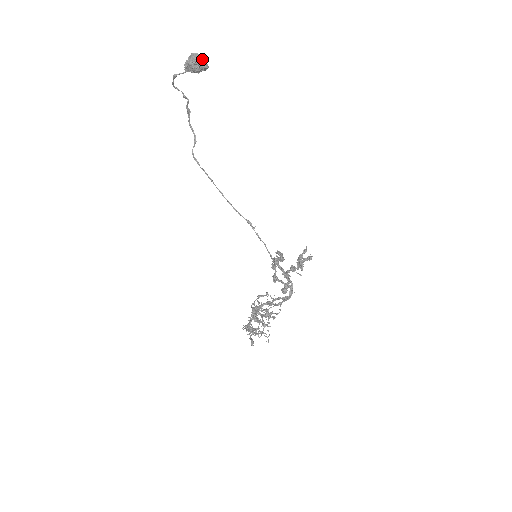
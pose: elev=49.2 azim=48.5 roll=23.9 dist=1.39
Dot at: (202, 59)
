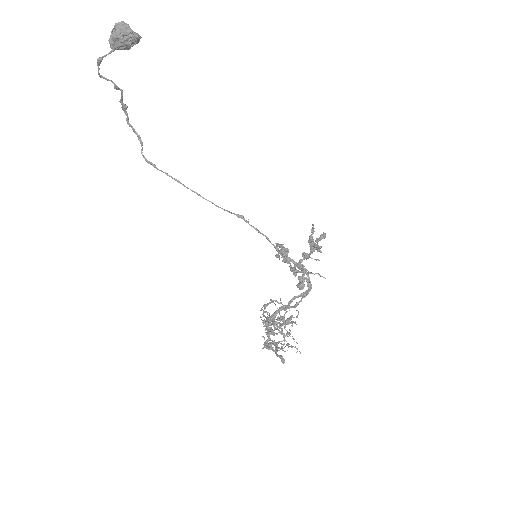
Dot at: (130, 29)
